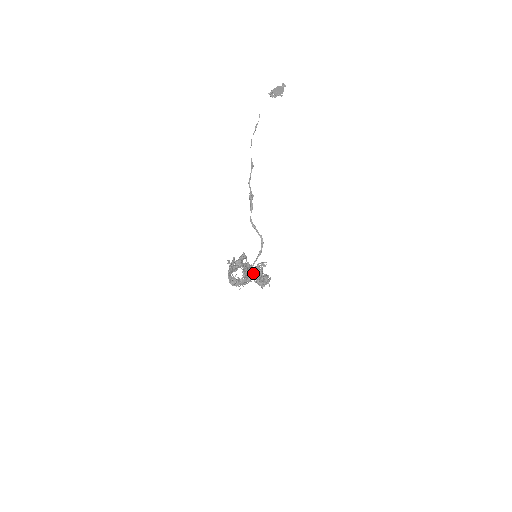
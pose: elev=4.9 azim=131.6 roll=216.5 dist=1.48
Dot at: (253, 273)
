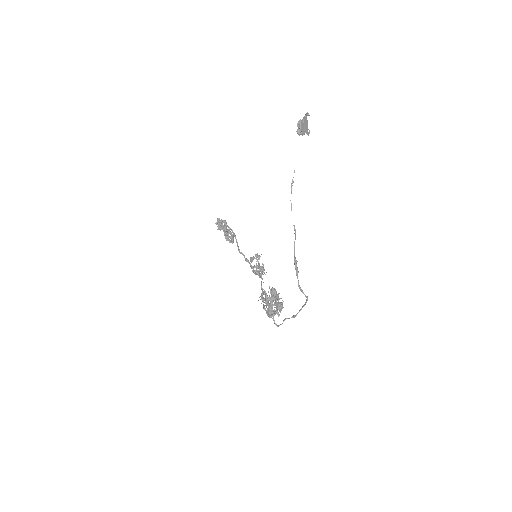
Dot at: (250, 265)
